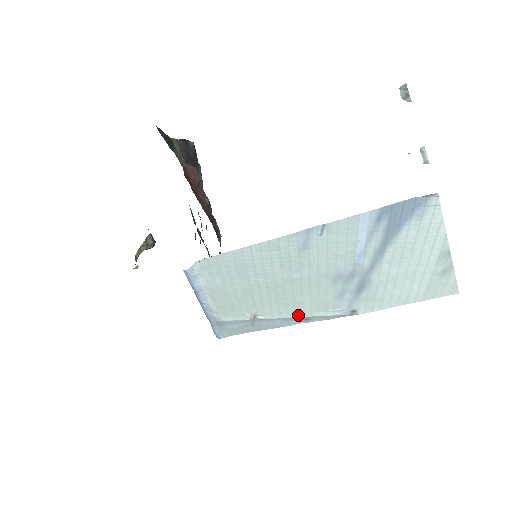
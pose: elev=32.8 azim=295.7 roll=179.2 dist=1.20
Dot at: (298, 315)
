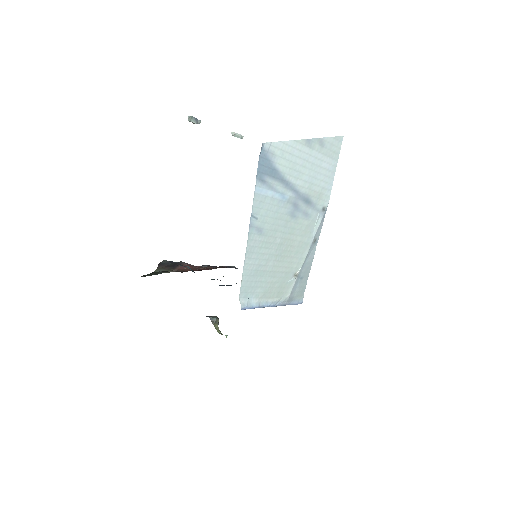
Dot at: (308, 246)
